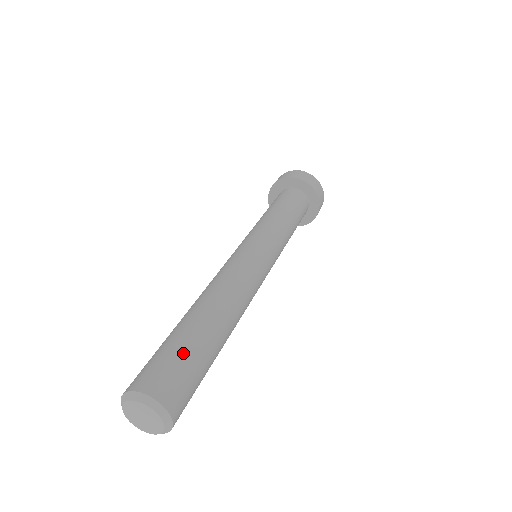
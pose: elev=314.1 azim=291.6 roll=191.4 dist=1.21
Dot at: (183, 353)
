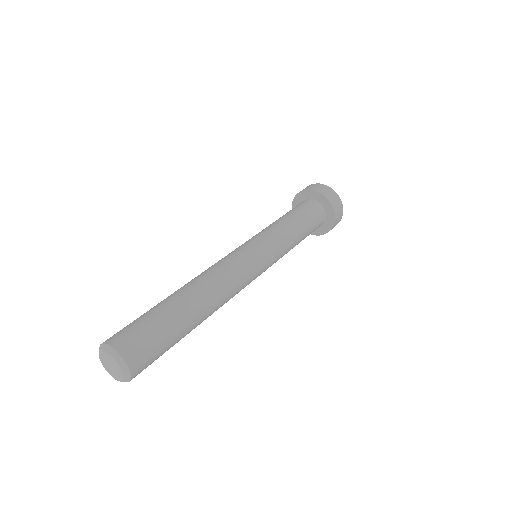
Dot at: (146, 318)
